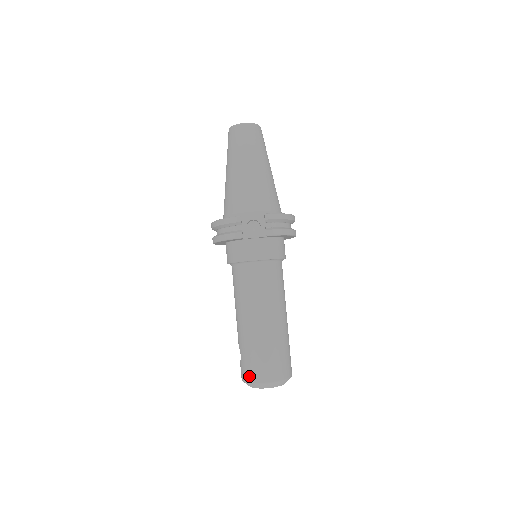
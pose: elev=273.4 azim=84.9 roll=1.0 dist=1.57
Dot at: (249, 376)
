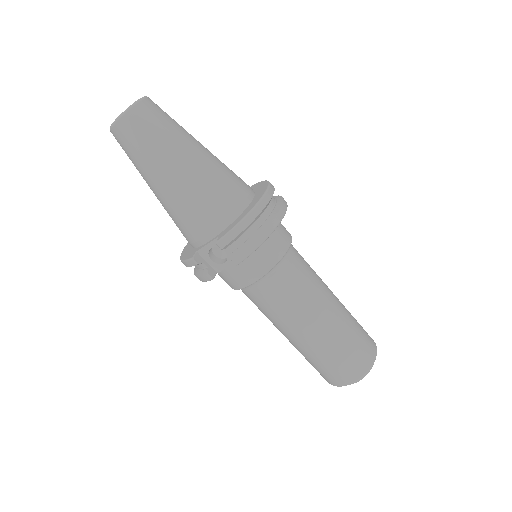
Dot at: occluded
